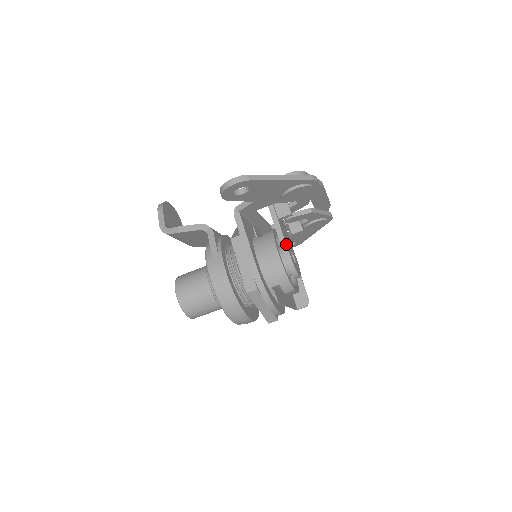
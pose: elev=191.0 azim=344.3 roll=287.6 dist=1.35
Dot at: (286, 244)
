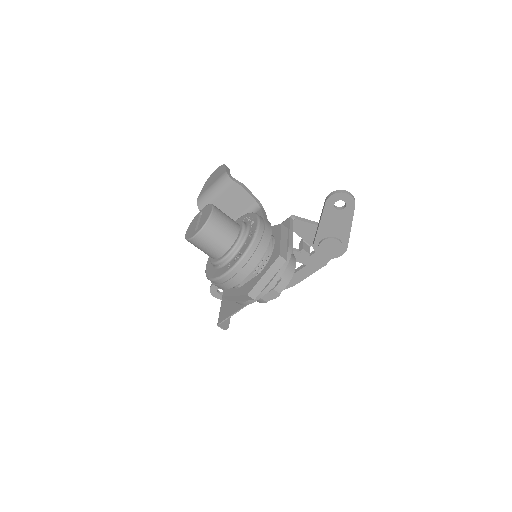
Dot at: occluded
